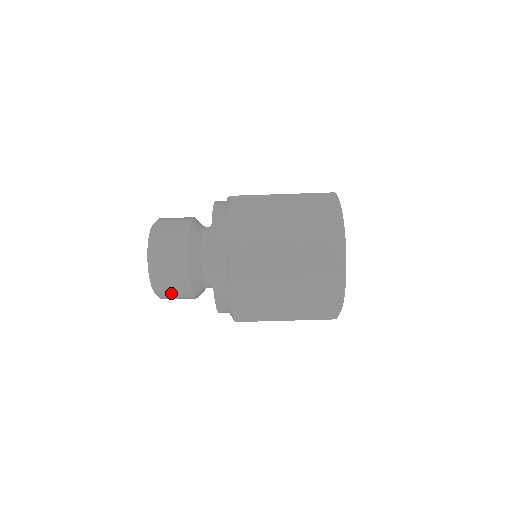
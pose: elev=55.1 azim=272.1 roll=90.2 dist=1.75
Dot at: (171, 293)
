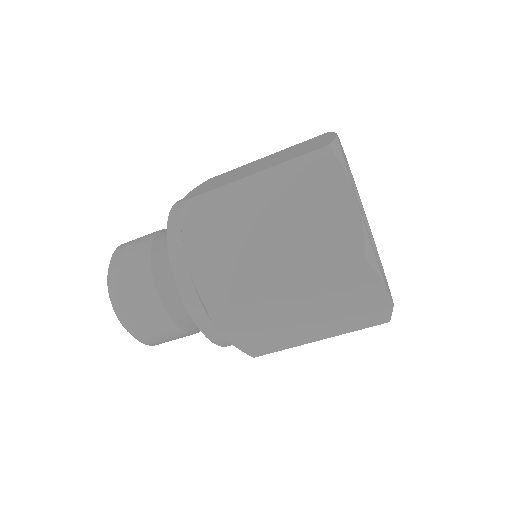
Dot at: (164, 340)
